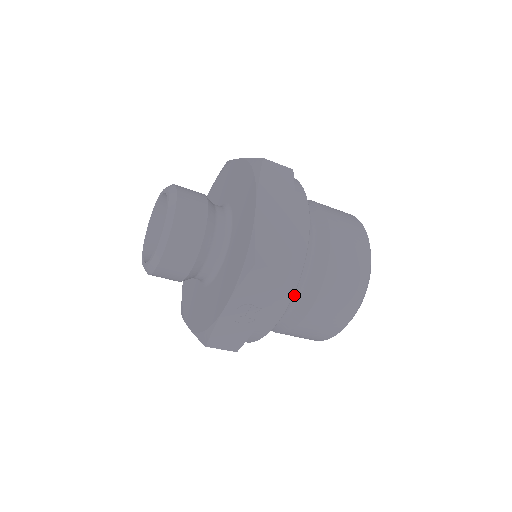
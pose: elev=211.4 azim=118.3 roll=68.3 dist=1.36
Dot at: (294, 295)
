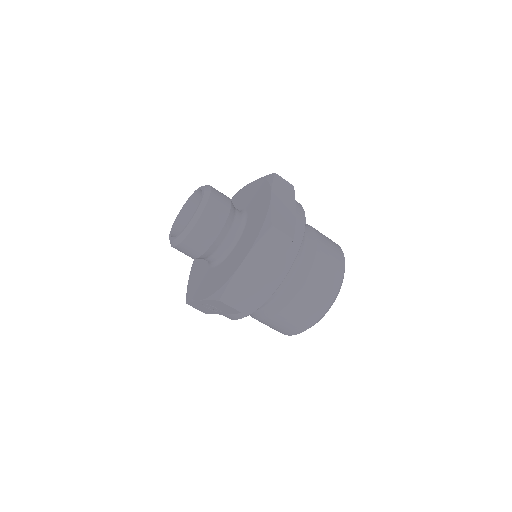
Dot at: occluded
